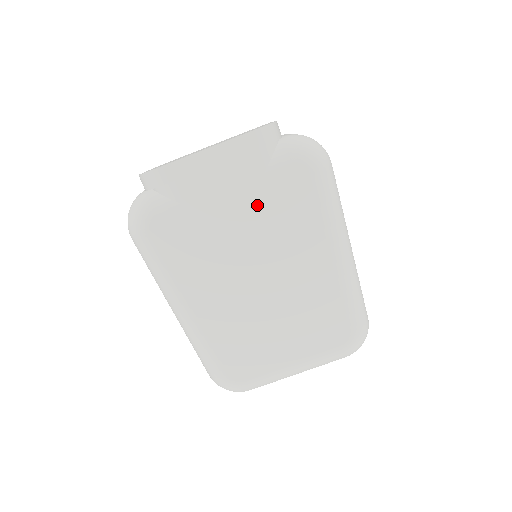
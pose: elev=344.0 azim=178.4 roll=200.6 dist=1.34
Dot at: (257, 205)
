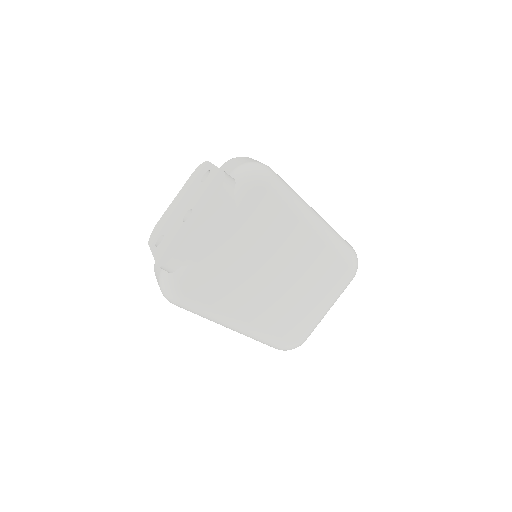
Dot at: (244, 231)
